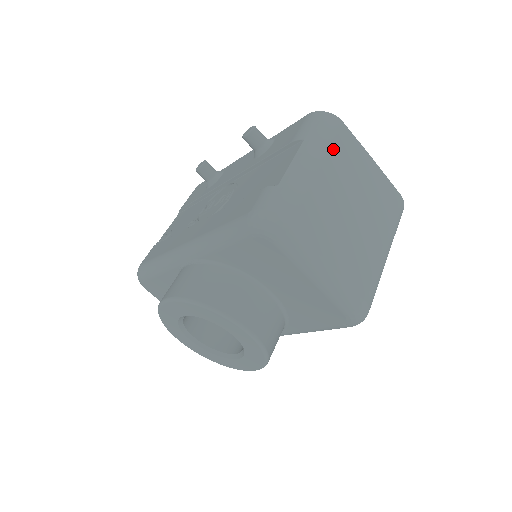
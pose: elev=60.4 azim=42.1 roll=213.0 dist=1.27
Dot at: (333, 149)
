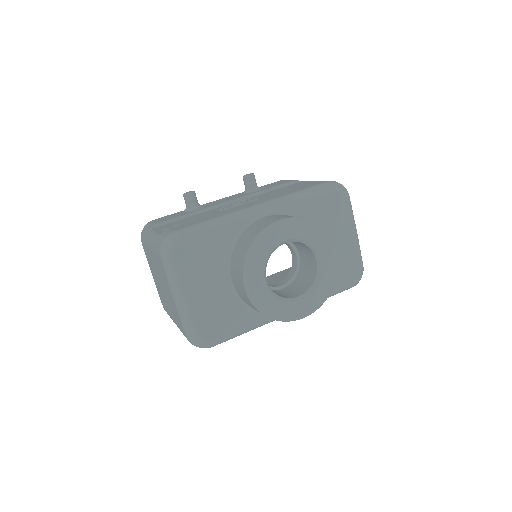
Dot at: occluded
